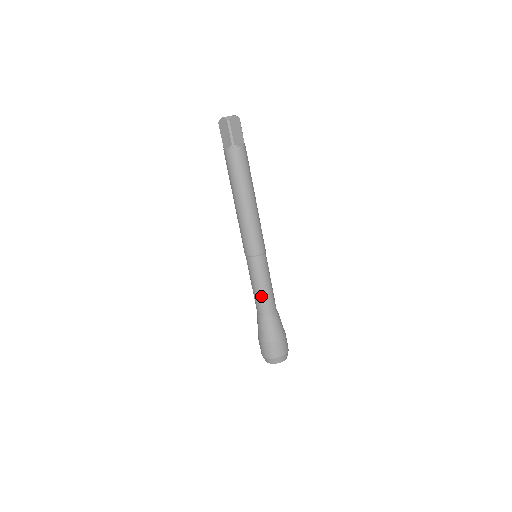
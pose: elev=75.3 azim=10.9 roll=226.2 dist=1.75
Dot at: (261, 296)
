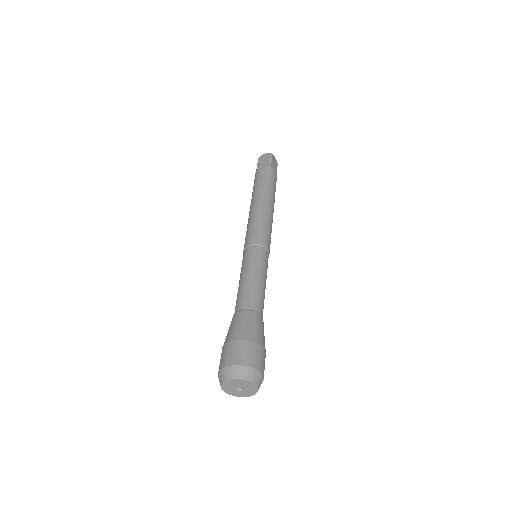
Dot at: (253, 285)
